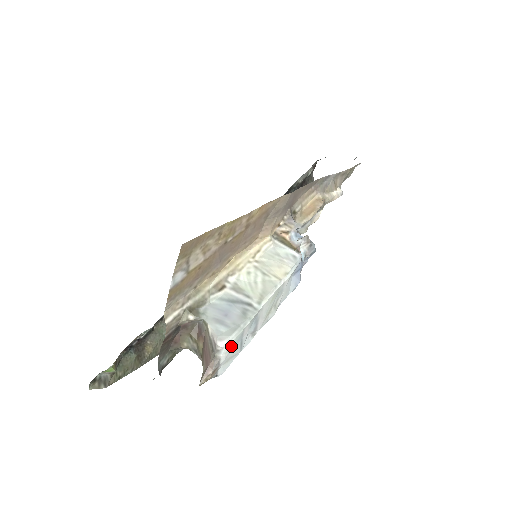
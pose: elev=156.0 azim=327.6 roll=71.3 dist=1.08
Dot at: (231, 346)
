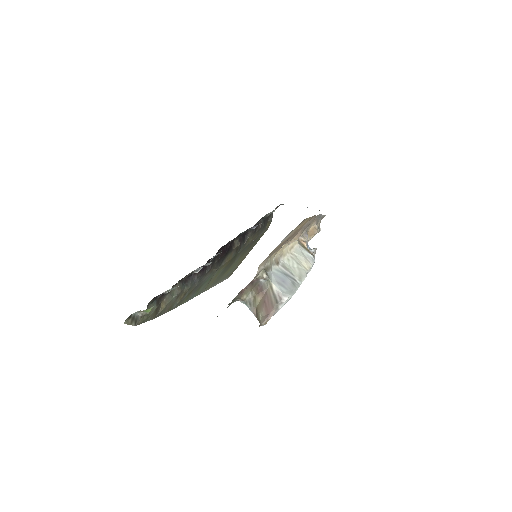
Dot at: occluded
